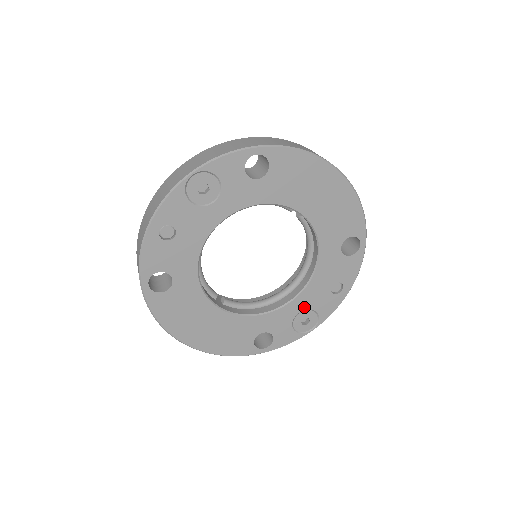
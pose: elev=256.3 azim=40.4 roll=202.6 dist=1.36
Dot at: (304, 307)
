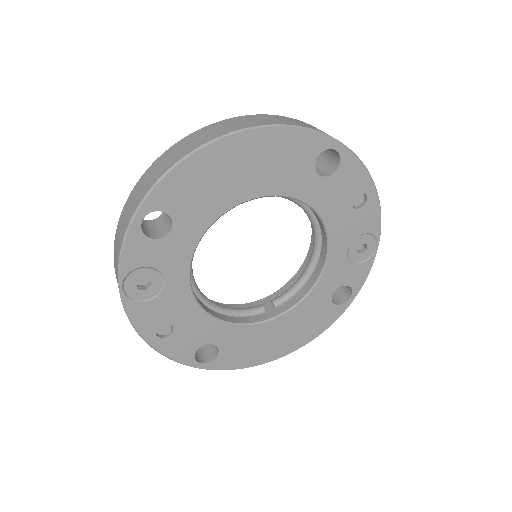
Dot at: (346, 244)
